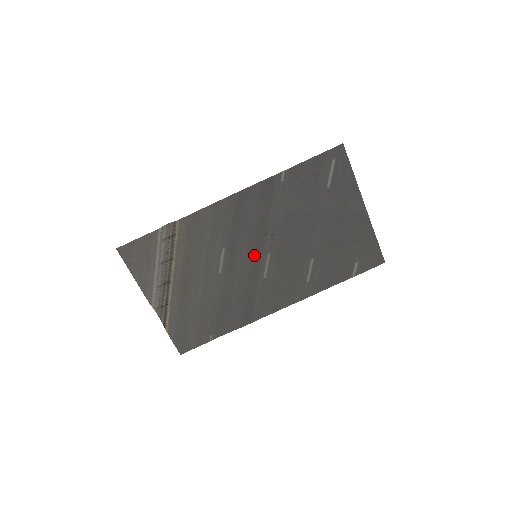
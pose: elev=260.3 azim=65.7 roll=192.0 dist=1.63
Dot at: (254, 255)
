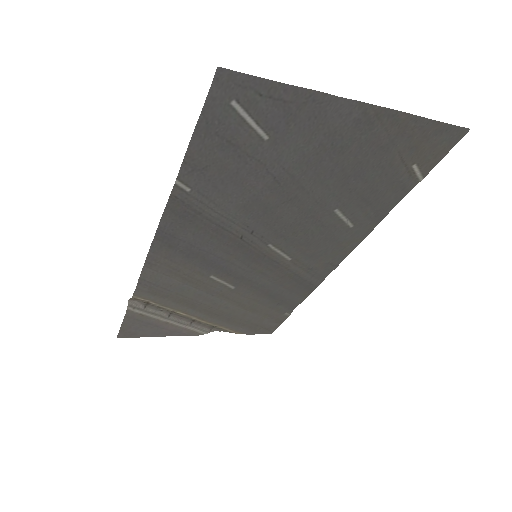
Dot at: (253, 257)
